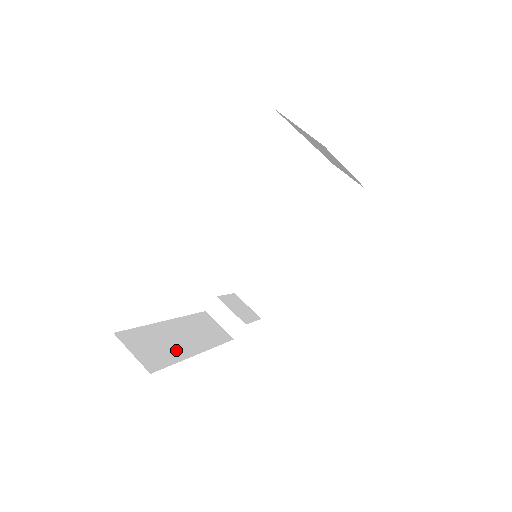
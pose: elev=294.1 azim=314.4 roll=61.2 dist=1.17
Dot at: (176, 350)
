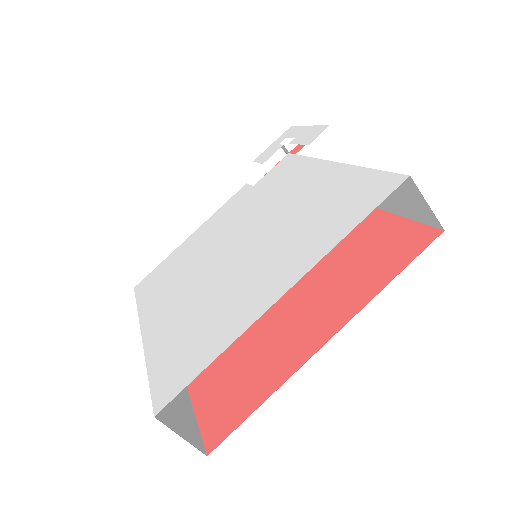
Dot at: occluded
